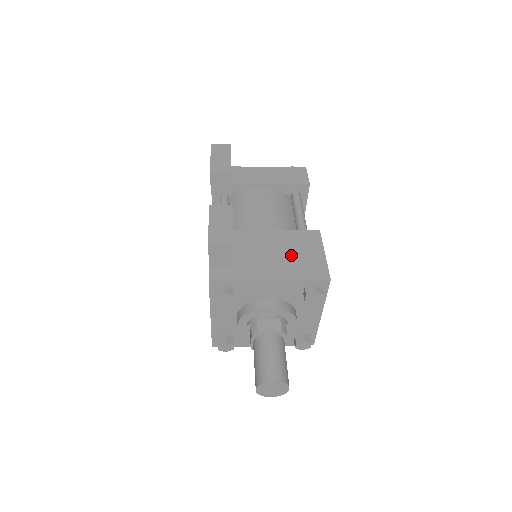
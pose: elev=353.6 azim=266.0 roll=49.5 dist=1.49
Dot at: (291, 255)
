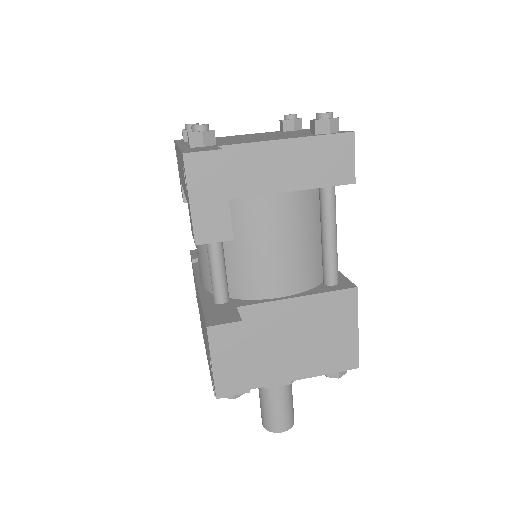
Dot at: (316, 339)
